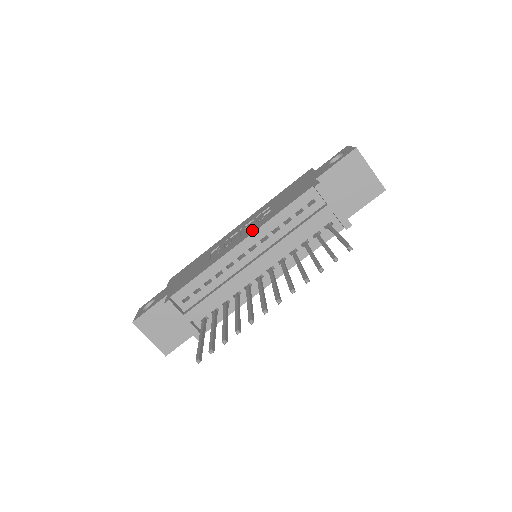
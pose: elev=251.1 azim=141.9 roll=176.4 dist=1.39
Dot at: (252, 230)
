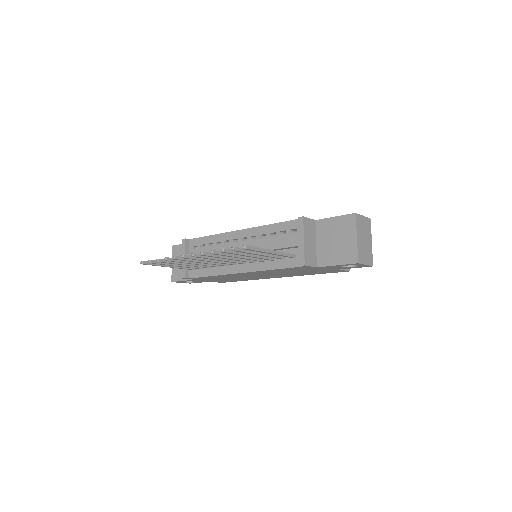
Dot at: occluded
